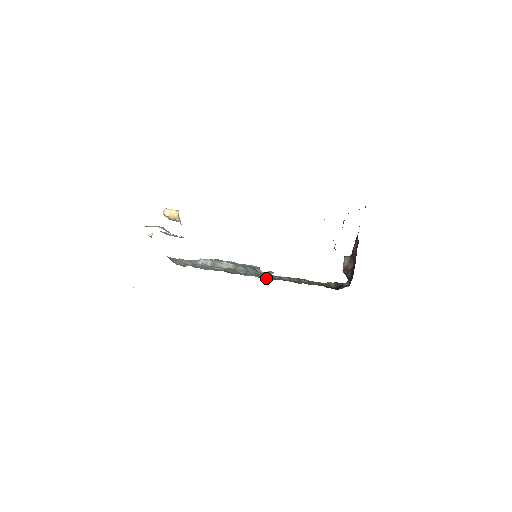
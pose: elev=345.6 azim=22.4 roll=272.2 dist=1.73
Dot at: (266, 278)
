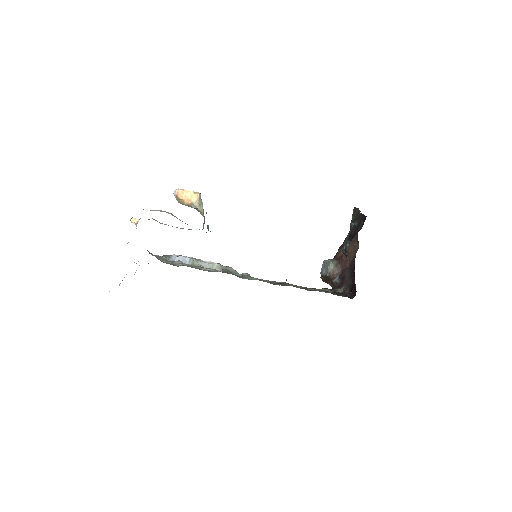
Dot at: (271, 283)
